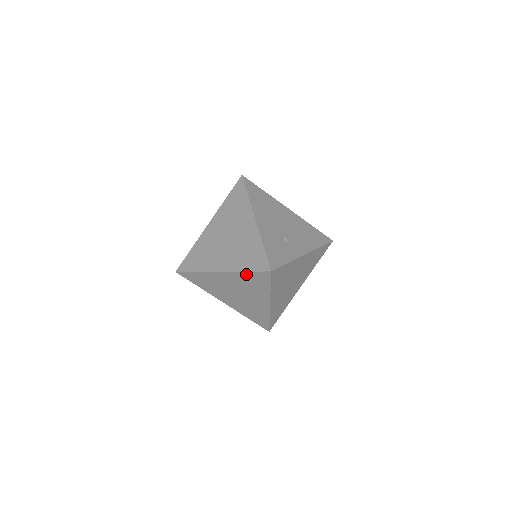
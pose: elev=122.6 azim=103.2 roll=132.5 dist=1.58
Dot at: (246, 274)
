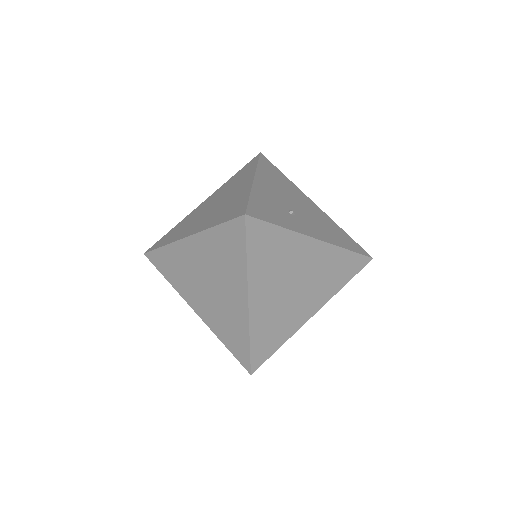
Dot at: (216, 232)
